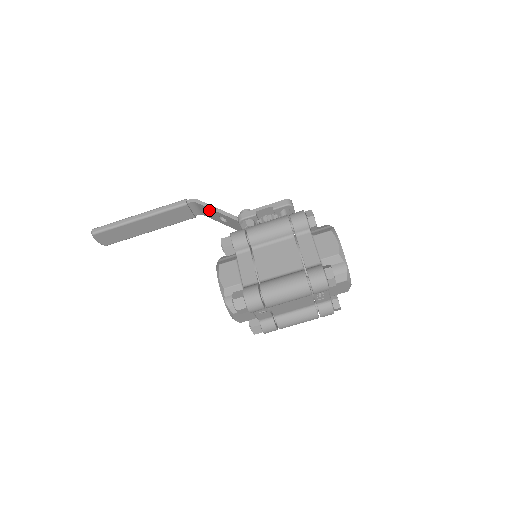
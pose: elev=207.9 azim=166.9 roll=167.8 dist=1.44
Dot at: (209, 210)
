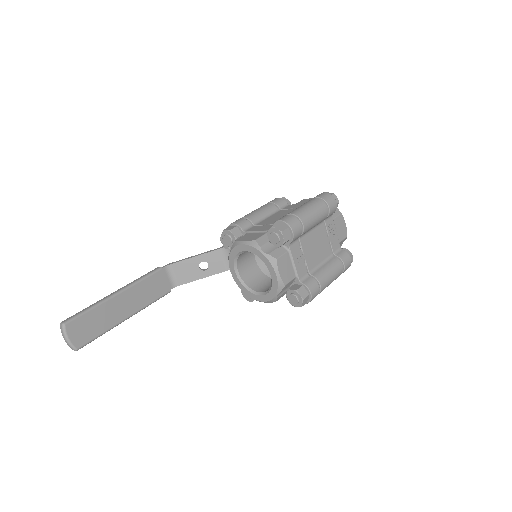
Dot at: (186, 264)
